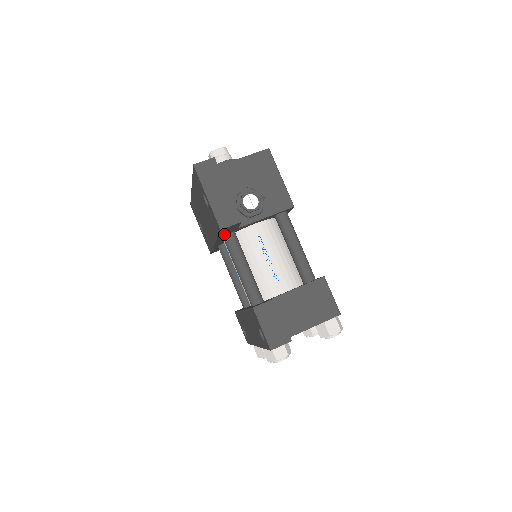
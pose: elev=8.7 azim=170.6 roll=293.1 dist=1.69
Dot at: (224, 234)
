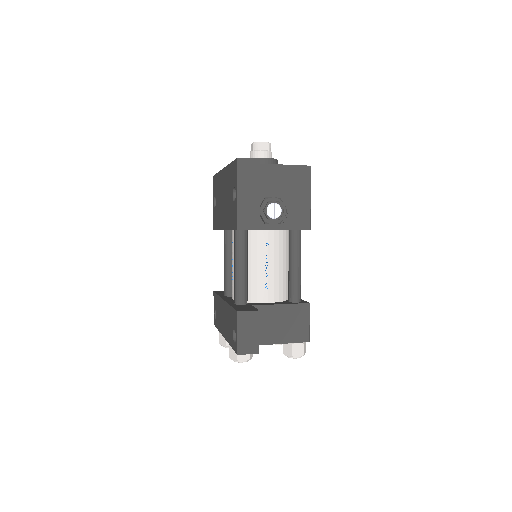
Dot at: occluded
